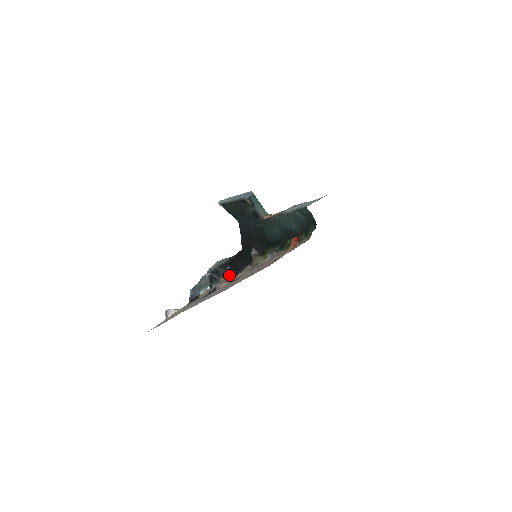
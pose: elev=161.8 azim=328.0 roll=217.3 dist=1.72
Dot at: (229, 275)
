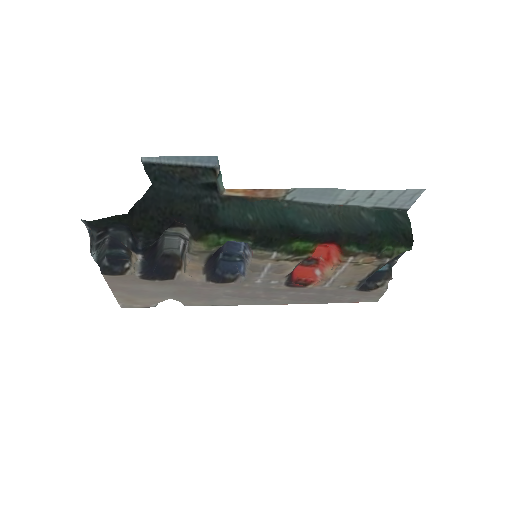
Dot at: (132, 249)
